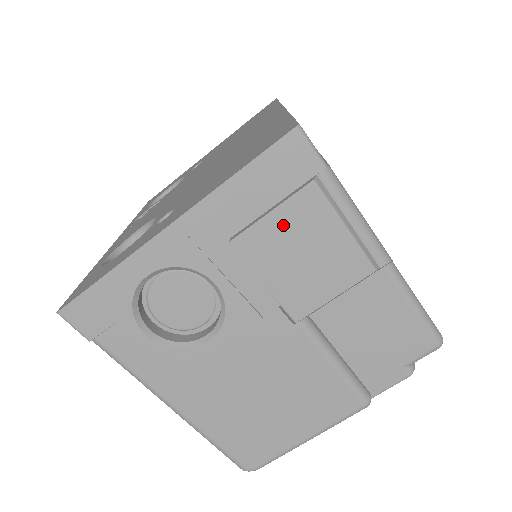
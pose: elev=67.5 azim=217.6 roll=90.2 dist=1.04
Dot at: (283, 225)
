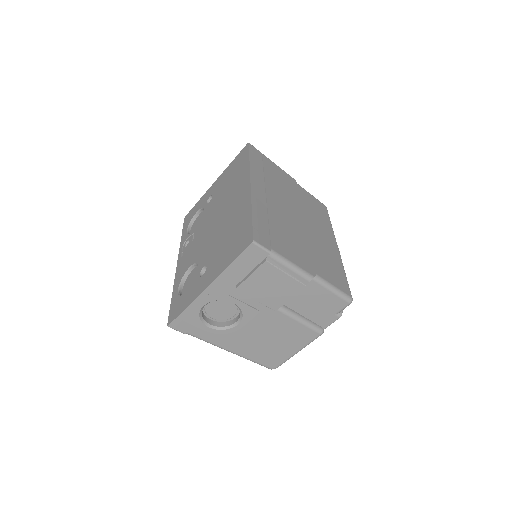
Dot at: (258, 278)
